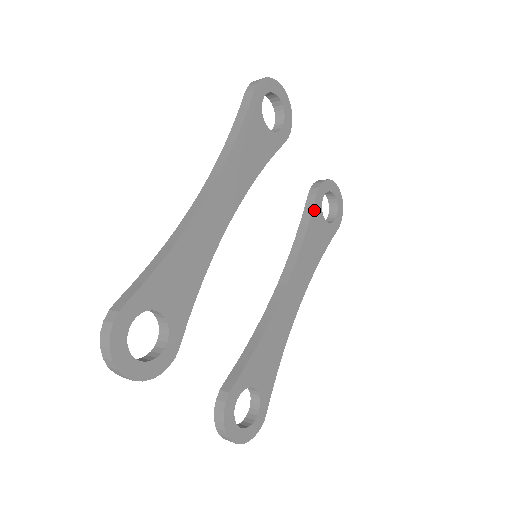
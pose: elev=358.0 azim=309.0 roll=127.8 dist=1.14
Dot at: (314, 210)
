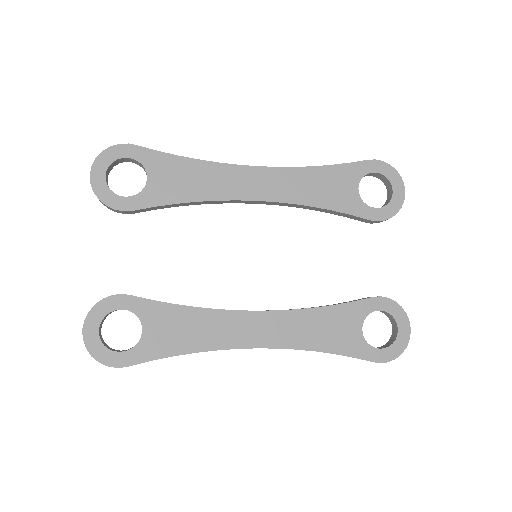
Dot at: (355, 304)
